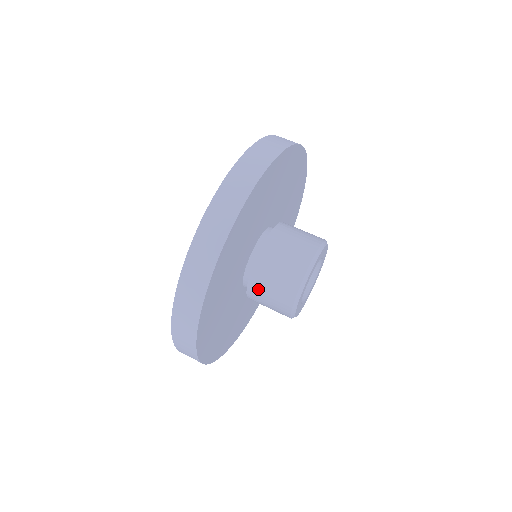
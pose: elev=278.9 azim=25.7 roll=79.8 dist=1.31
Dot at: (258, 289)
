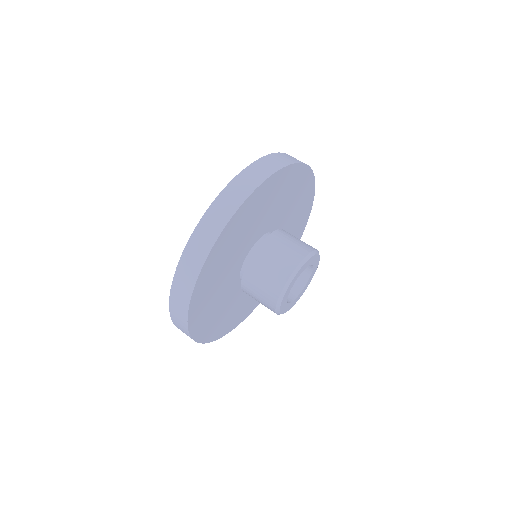
Dot at: (257, 268)
